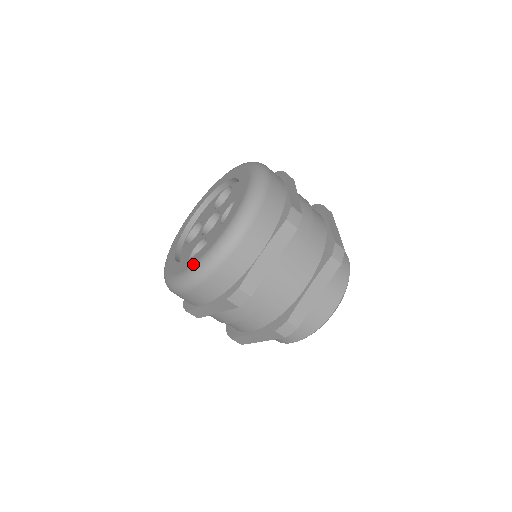
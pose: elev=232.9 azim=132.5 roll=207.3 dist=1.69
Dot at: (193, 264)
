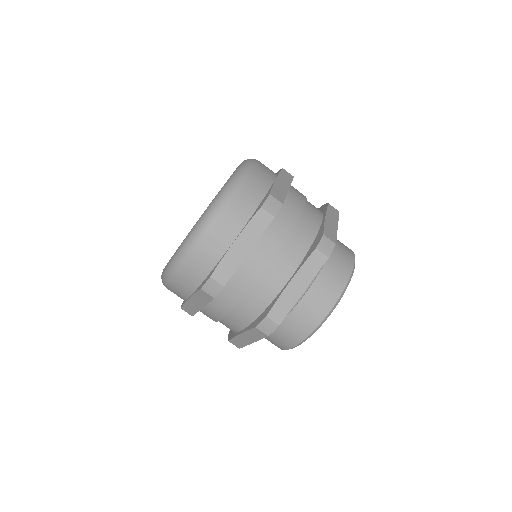
Dot at: occluded
